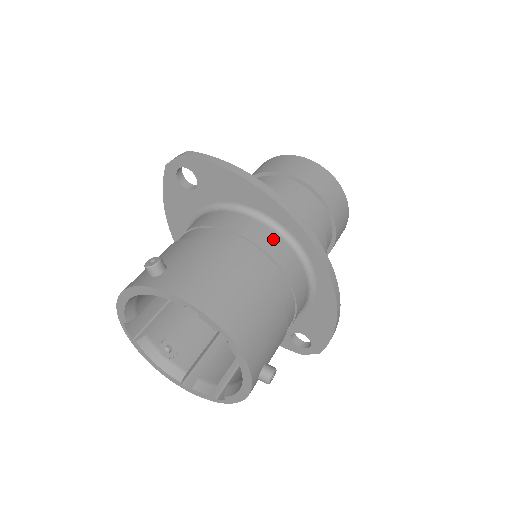
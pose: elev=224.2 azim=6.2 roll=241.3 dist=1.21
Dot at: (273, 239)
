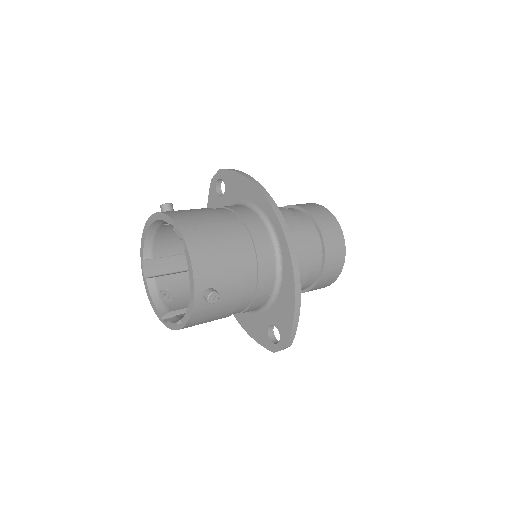
Dot at: (254, 219)
